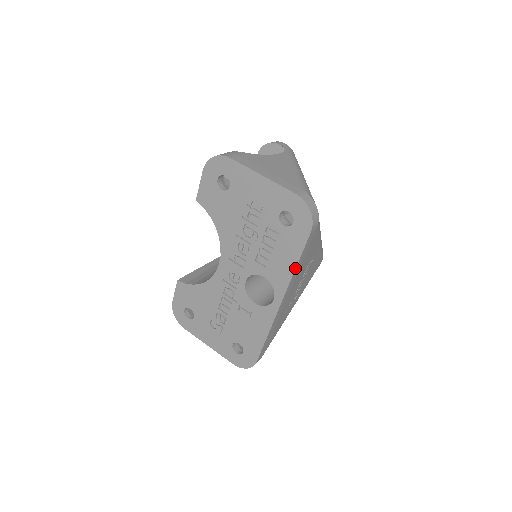
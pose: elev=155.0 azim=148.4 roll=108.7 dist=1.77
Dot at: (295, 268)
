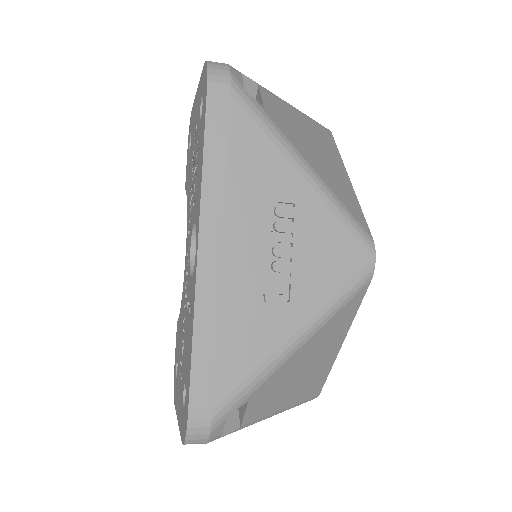
Dot at: (202, 164)
